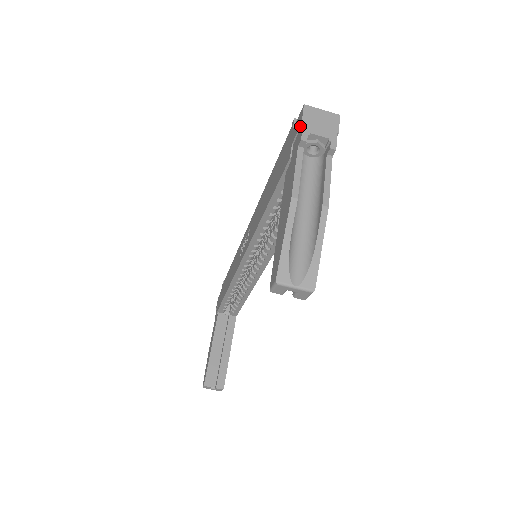
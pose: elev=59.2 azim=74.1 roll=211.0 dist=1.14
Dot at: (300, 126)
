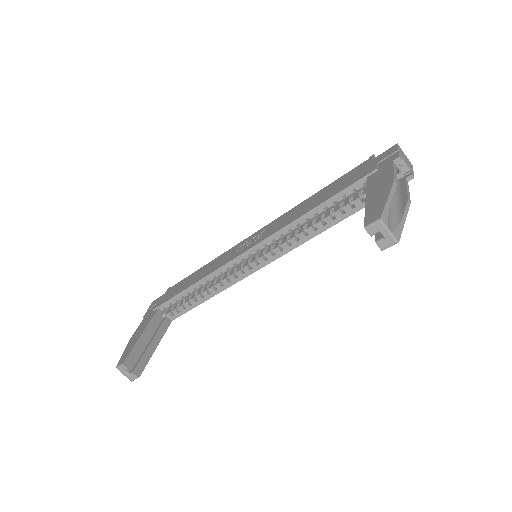
Dot at: (395, 152)
